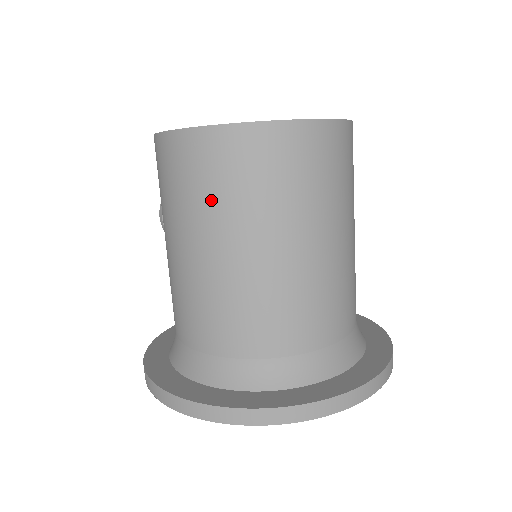
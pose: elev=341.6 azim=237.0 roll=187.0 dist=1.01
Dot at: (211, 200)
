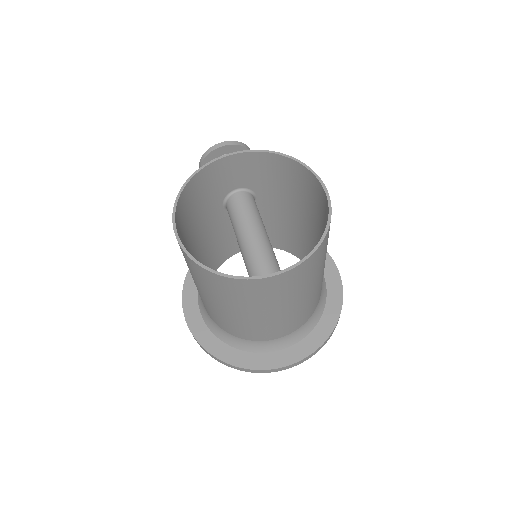
Dot at: (205, 287)
